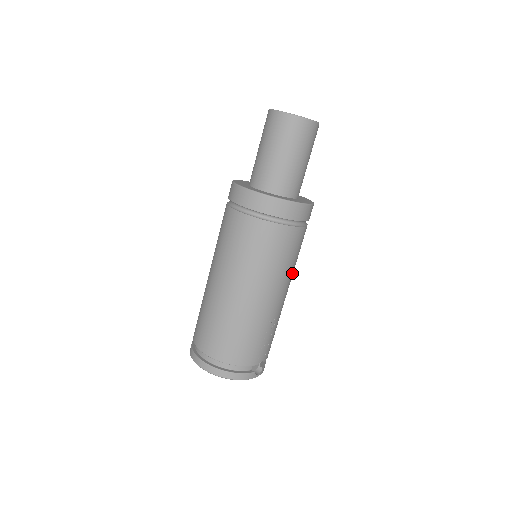
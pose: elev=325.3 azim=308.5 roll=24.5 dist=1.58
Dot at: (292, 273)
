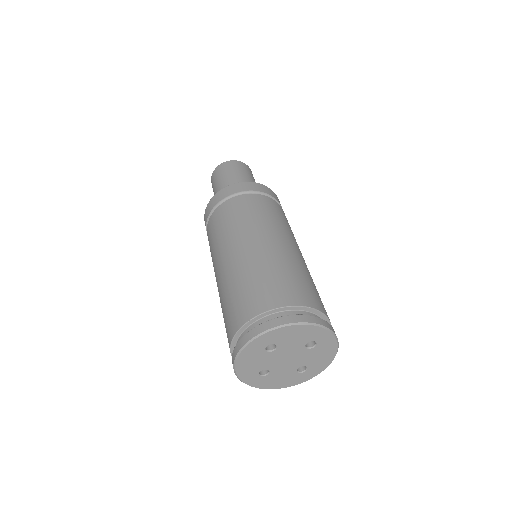
Dot at: occluded
